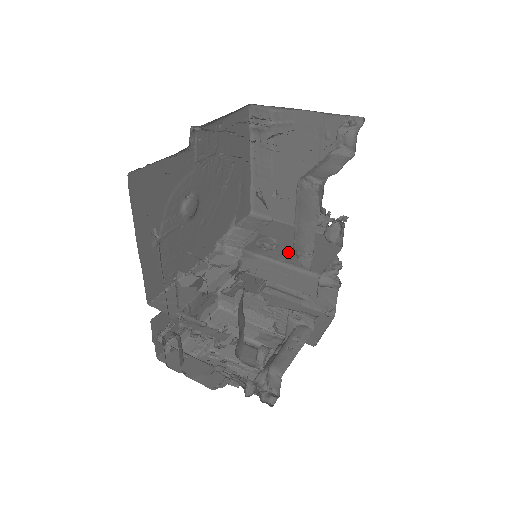
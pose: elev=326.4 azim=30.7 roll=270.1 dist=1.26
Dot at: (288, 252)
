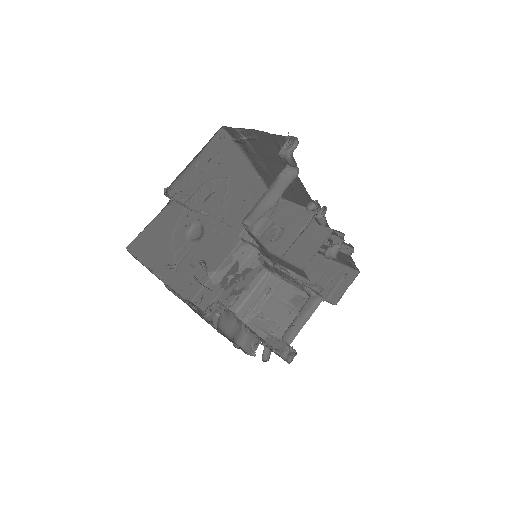
Dot at: (287, 242)
